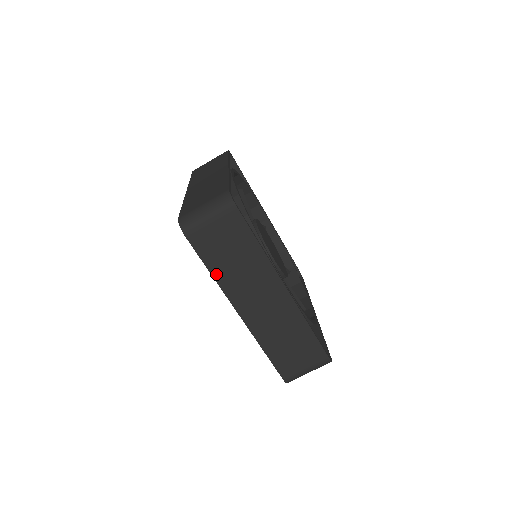
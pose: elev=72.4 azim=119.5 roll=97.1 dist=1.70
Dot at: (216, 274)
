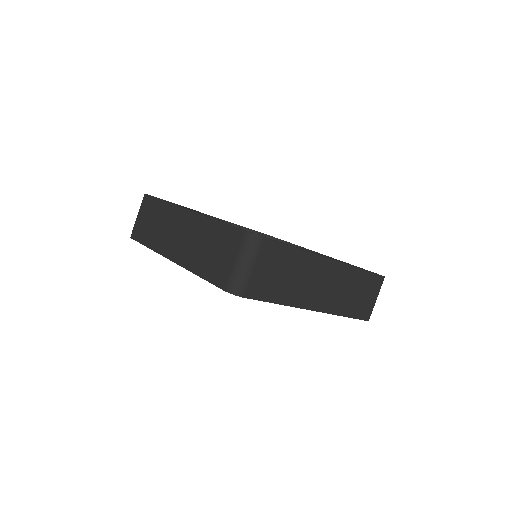
Dot at: (150, 245)
